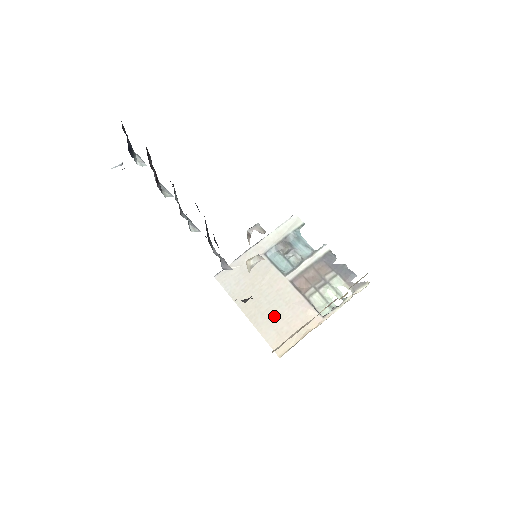
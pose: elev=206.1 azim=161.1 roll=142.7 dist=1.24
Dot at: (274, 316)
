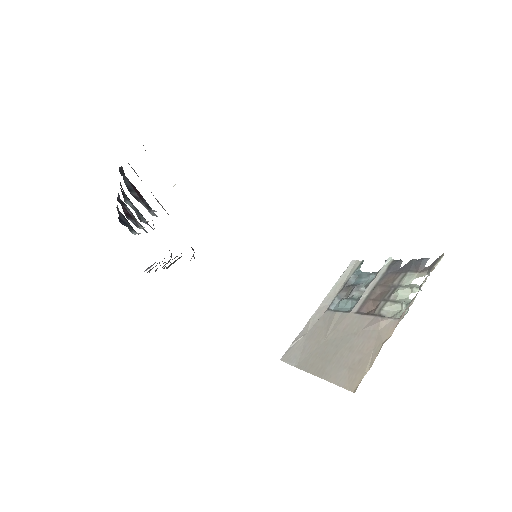
Dot at: (343, 354)
